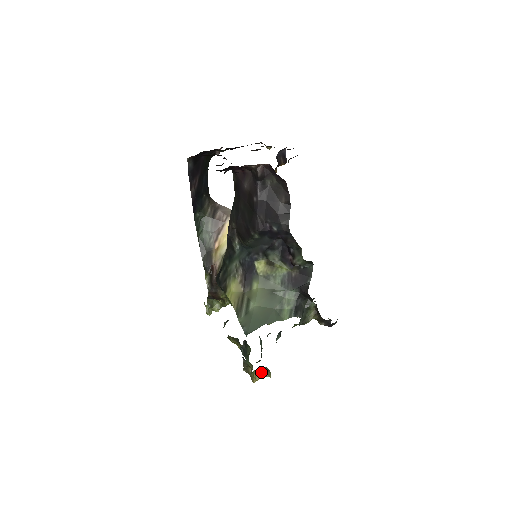
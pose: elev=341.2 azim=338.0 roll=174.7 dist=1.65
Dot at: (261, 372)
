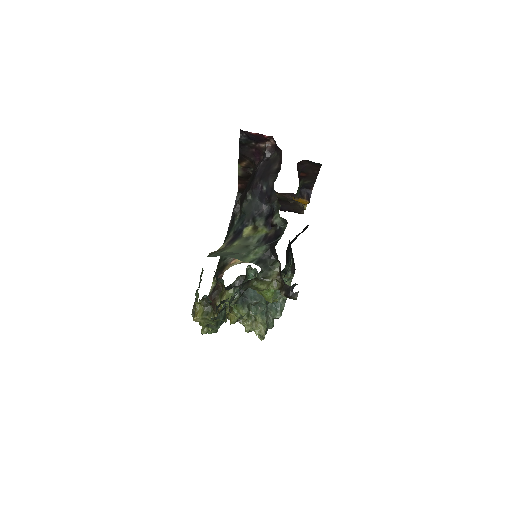
Dot at: (205, 310)
